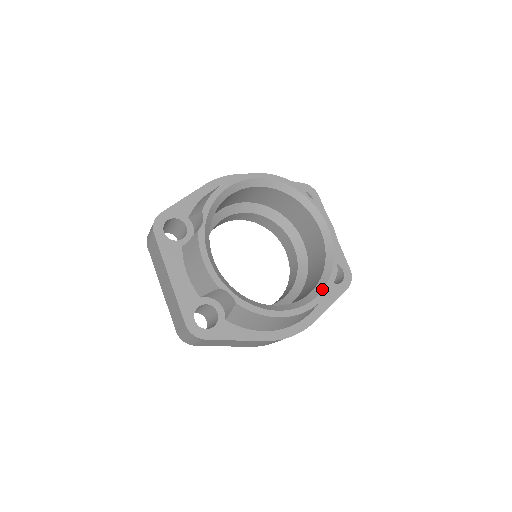
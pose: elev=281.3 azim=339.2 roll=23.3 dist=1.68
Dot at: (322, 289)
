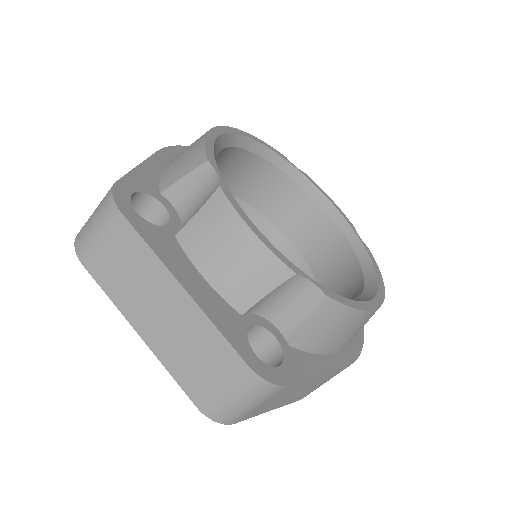
Dot at: (374, 271)
